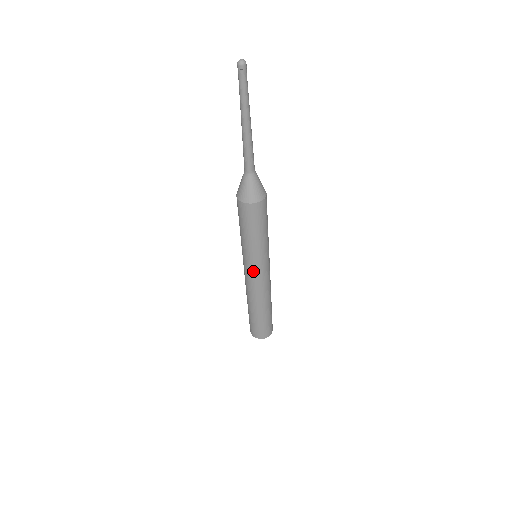
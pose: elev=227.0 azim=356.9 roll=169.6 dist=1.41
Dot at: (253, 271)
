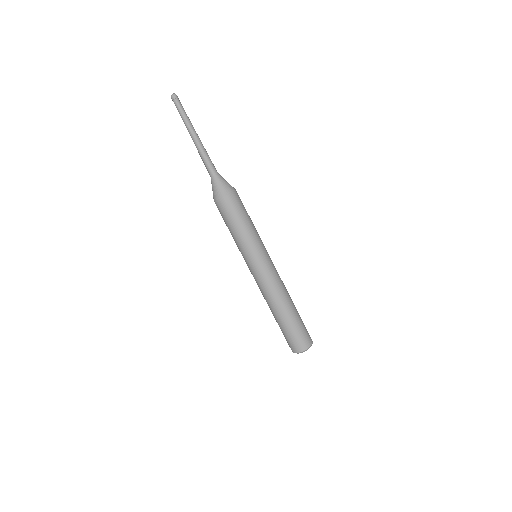
Dot at: (262, 264)
